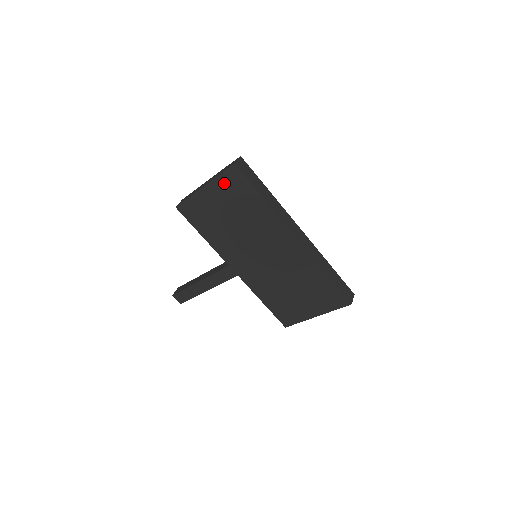
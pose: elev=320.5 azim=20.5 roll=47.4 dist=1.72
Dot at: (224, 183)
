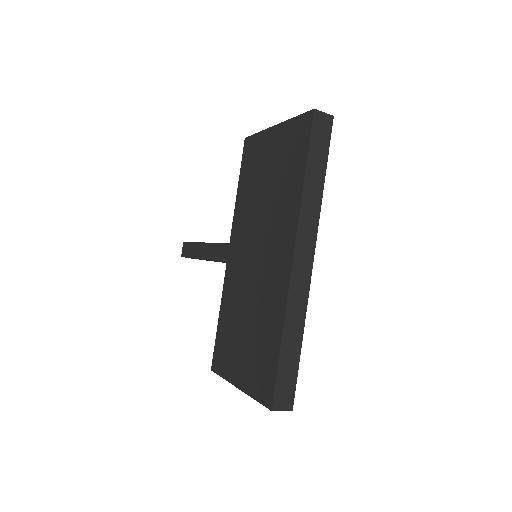
Dot at: (291, 131)
